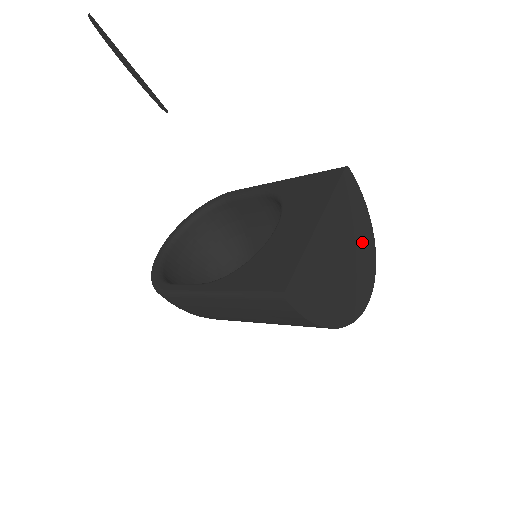
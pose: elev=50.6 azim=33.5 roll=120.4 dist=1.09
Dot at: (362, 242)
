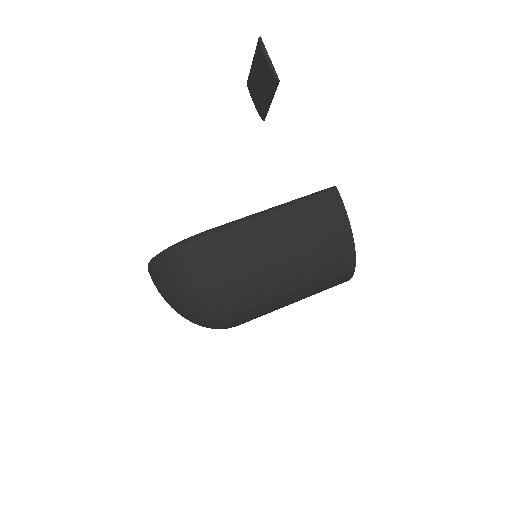
Dot at: occluded
